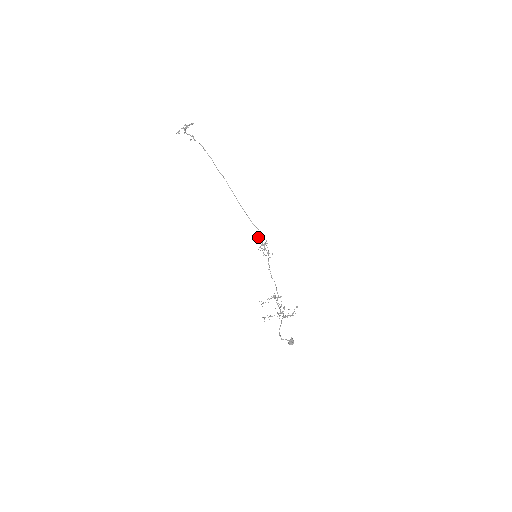
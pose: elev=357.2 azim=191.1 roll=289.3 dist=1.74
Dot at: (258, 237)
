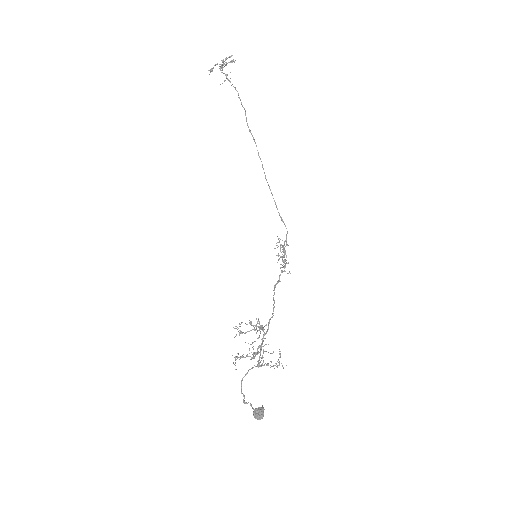
Dot at: occluded
